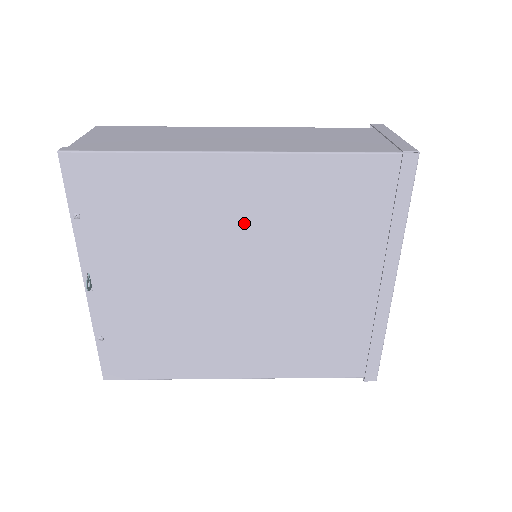
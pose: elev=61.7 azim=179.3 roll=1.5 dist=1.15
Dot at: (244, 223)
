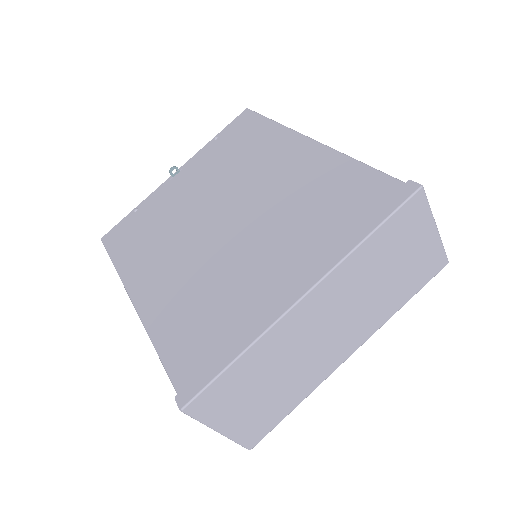
Dot at: (270, 182)
